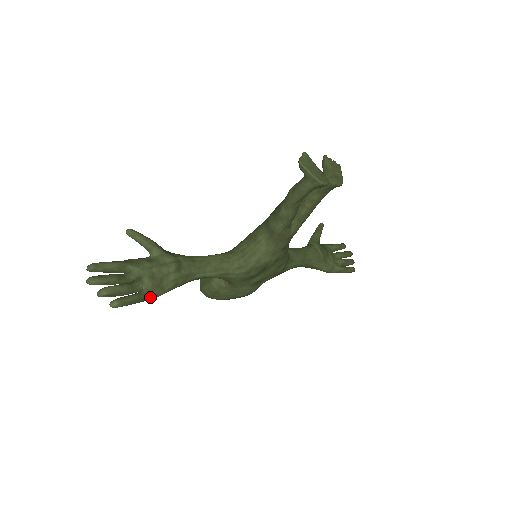
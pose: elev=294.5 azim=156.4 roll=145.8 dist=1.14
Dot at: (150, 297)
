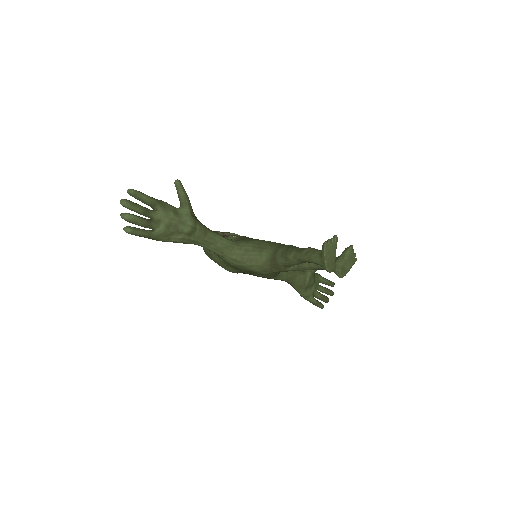
Dot at: (156, 239)
